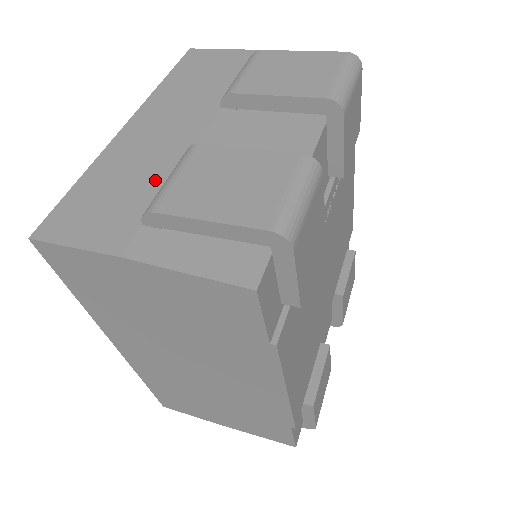
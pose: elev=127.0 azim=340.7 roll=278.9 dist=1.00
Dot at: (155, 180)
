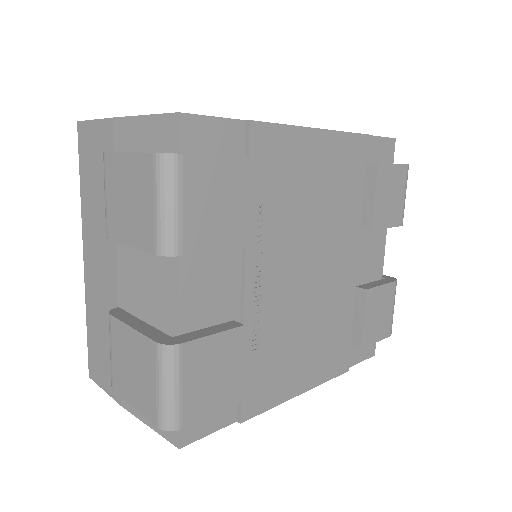
Dot at: occluded
